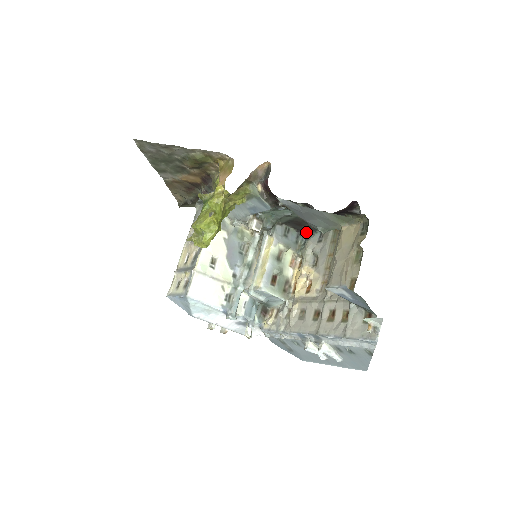
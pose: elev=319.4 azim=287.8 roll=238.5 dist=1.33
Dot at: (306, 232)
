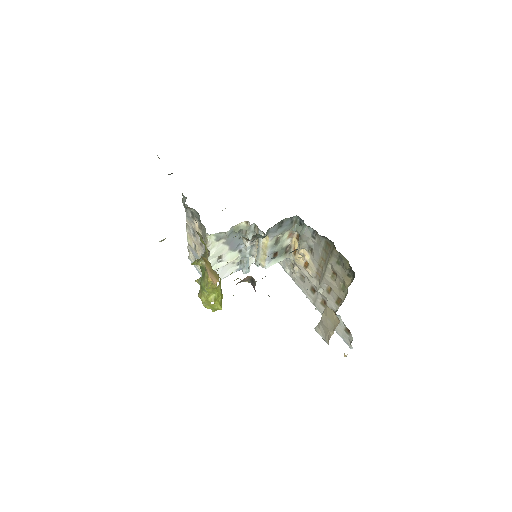
Dot at: occluded
